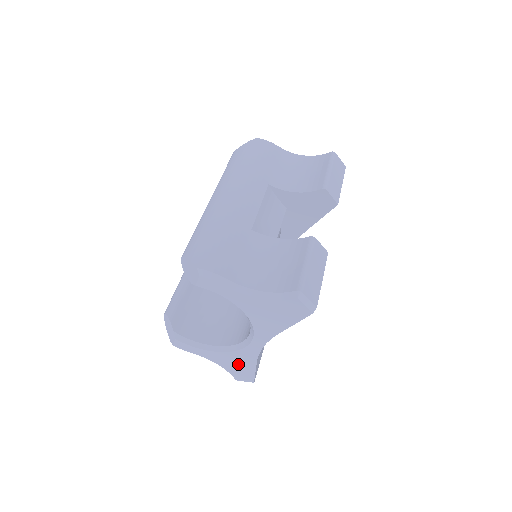
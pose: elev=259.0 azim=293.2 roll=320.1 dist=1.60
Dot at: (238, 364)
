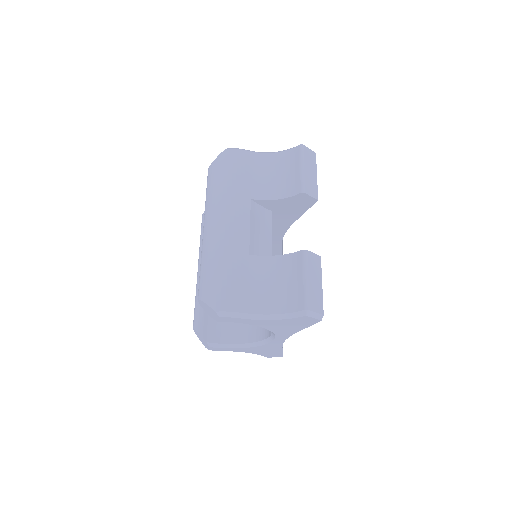
Dot at: (267, 350)
